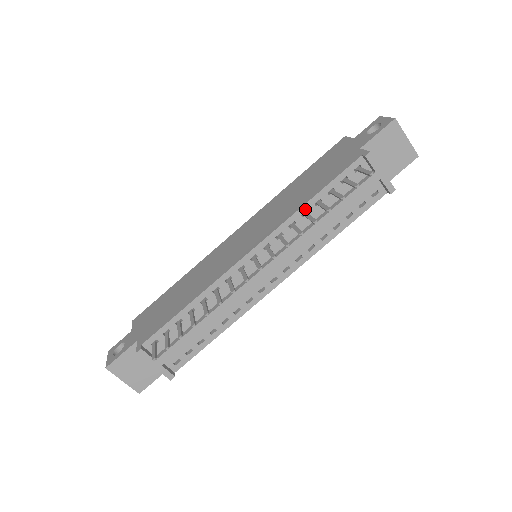
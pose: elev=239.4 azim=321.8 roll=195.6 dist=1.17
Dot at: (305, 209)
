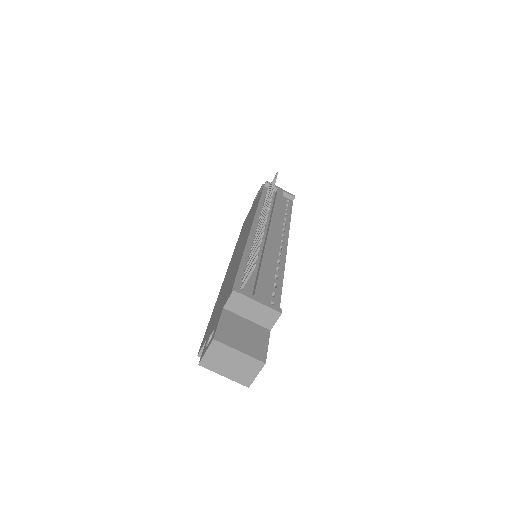
Dot at: (261, 206)
